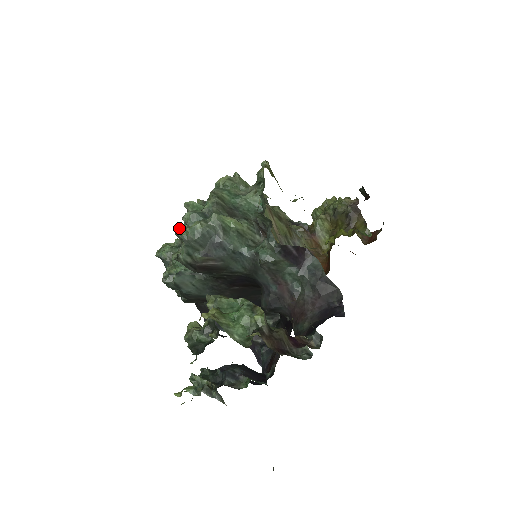
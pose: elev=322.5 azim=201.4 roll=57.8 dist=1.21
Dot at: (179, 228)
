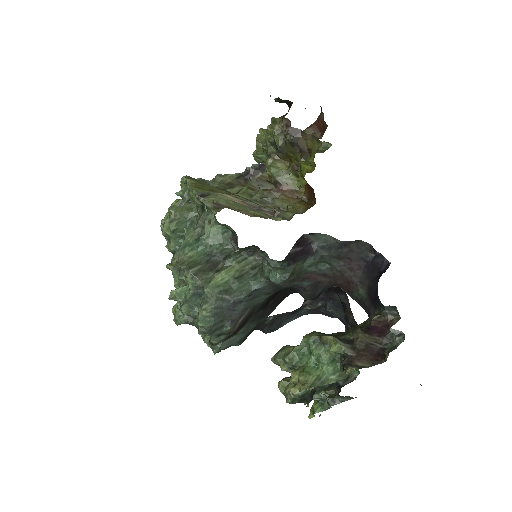
Dot at: (178, 303)
